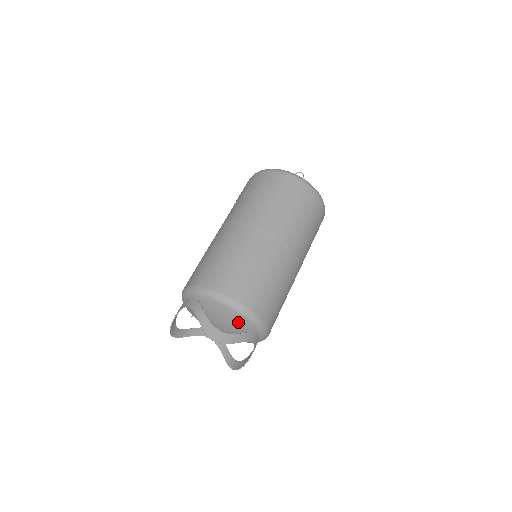
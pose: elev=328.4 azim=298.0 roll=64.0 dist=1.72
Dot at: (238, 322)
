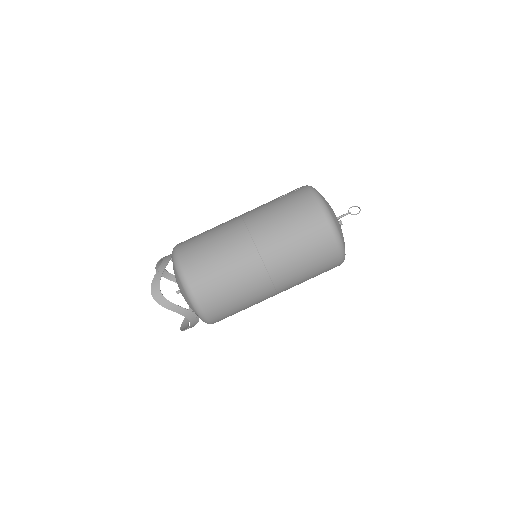
Dot at: (184, 296)
